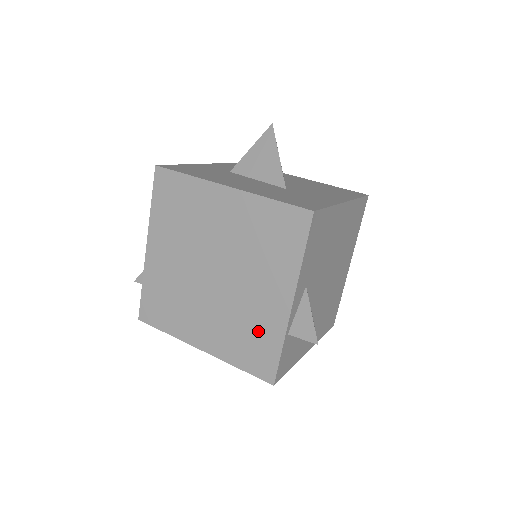
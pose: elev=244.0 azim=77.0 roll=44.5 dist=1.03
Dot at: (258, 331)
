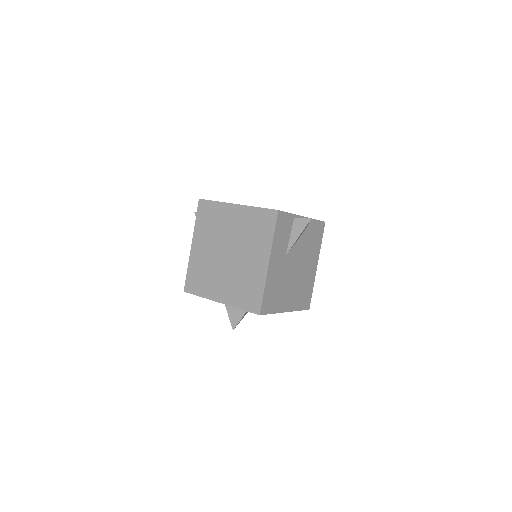
Dot at: occluded
